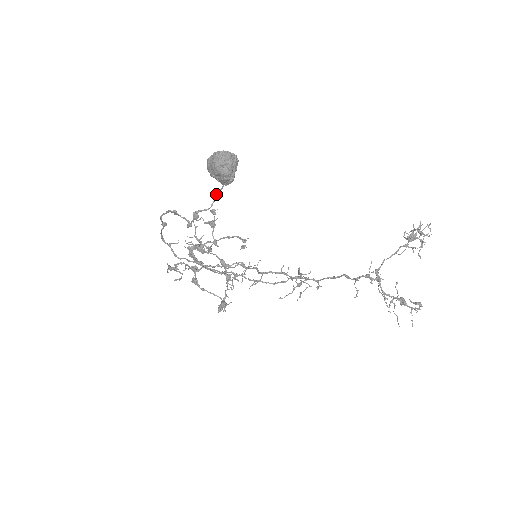
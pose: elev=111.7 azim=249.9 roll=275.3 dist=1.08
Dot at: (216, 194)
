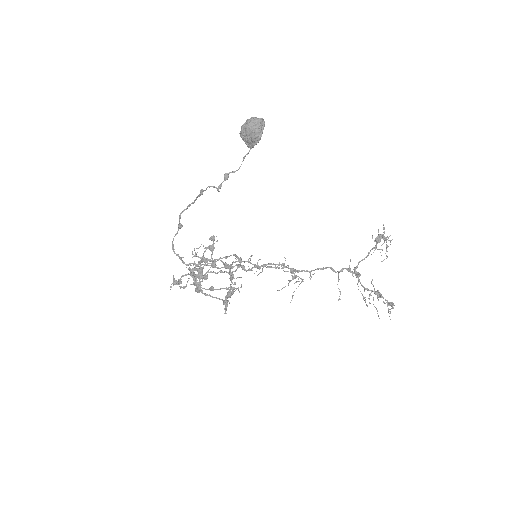
Dot at: (243, 159)
